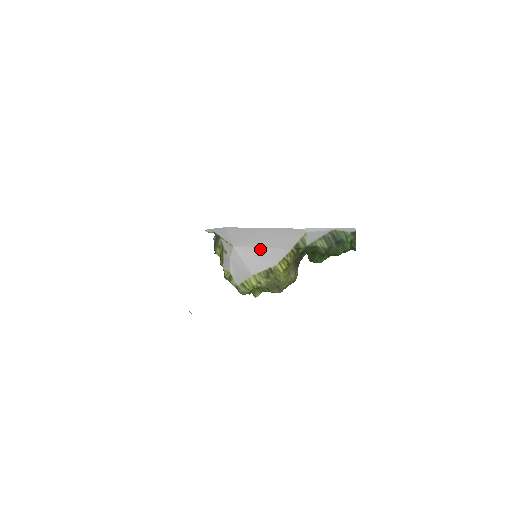
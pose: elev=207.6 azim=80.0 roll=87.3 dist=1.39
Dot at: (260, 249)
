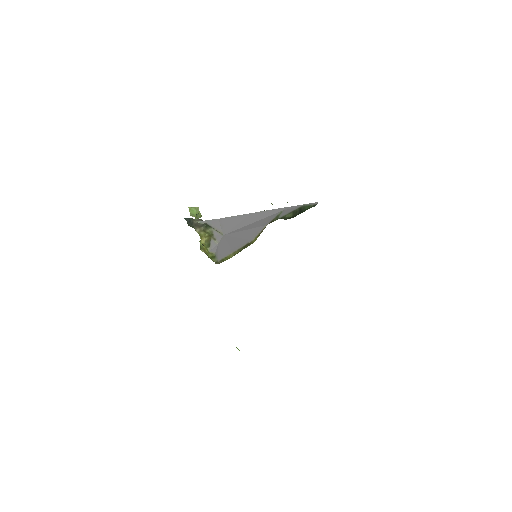
Dot at: (244, 231)
